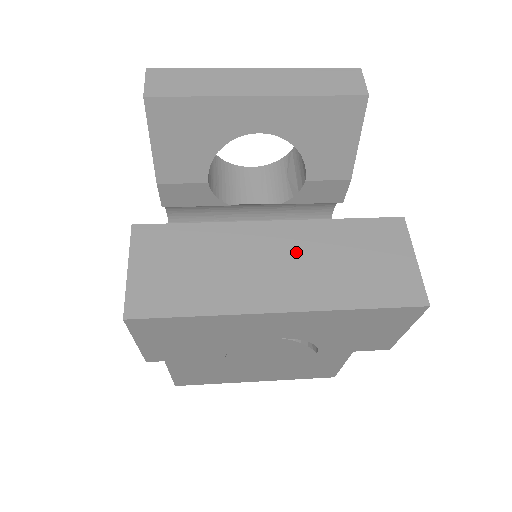
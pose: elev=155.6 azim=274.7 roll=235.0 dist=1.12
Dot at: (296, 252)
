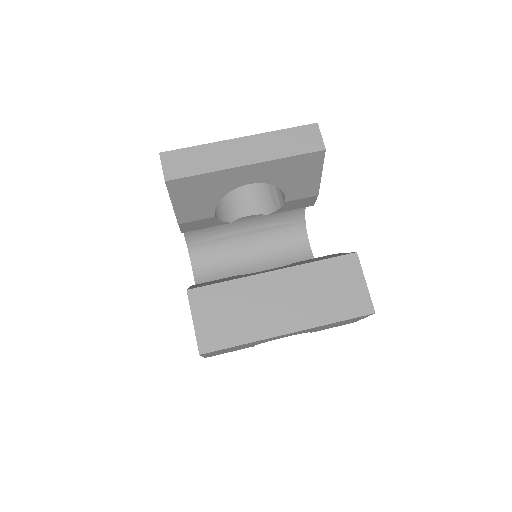
Dot at: (292, 291)
